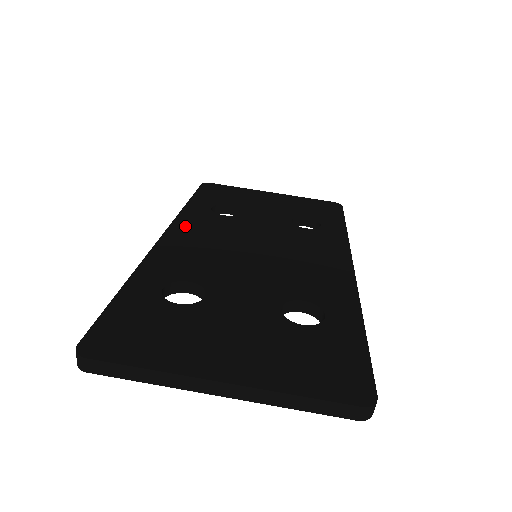
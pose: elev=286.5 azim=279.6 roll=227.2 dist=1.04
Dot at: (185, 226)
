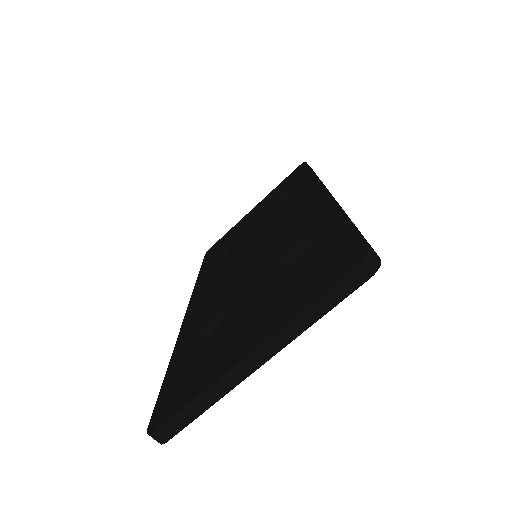
Dot at: (200, 289)
